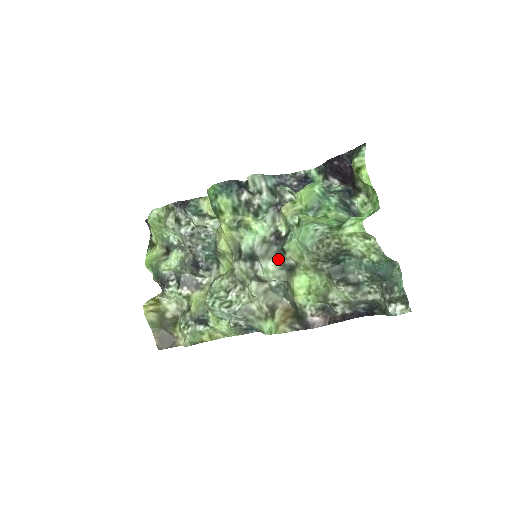
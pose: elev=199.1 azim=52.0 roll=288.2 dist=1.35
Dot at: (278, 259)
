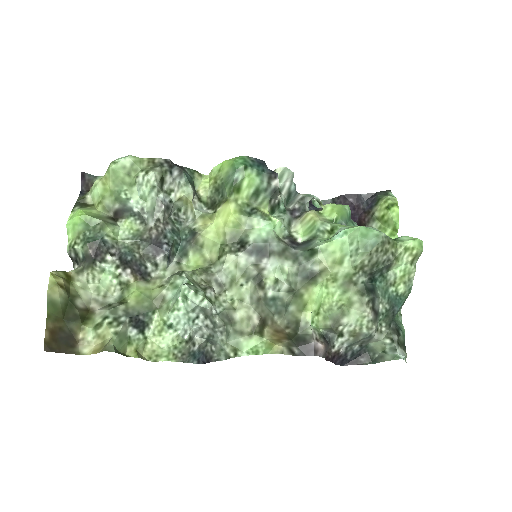
Dot at: (297, 262)
